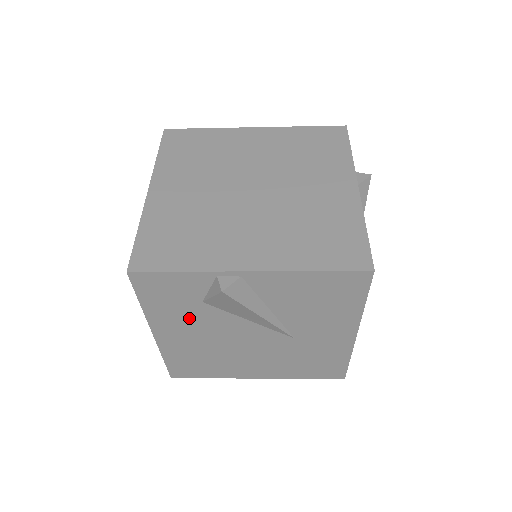
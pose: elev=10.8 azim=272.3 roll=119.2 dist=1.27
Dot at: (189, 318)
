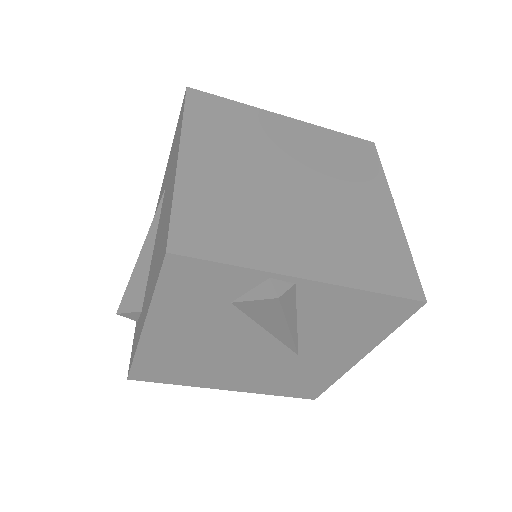
Dot at: (201, 317)
